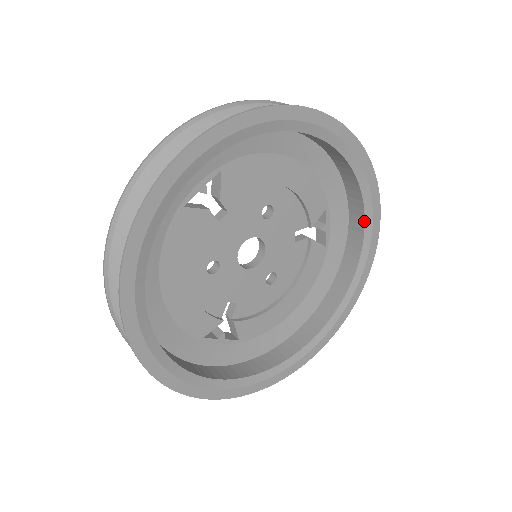
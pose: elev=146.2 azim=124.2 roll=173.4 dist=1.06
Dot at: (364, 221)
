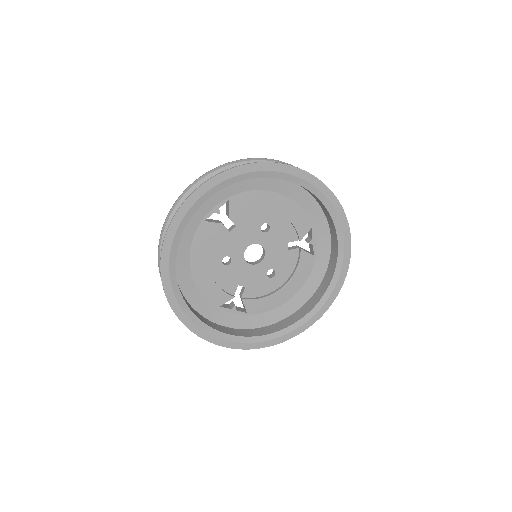
Dot at: (337, 238)
